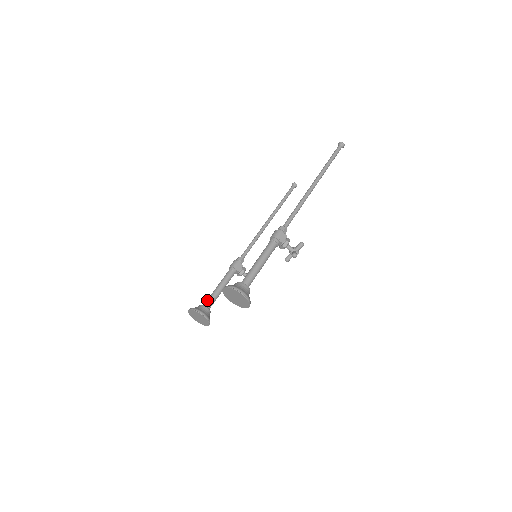
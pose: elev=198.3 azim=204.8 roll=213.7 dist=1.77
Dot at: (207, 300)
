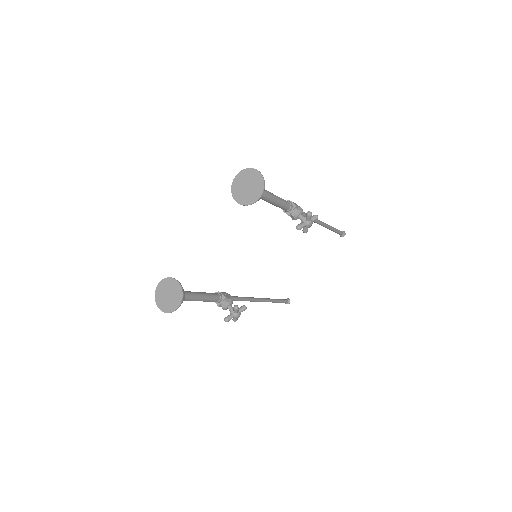
Dot at: occluded
